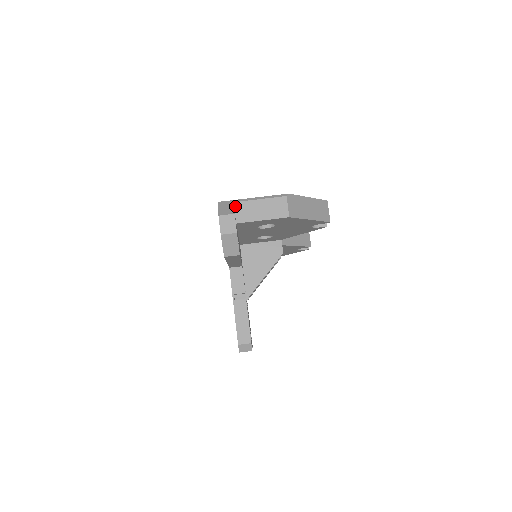
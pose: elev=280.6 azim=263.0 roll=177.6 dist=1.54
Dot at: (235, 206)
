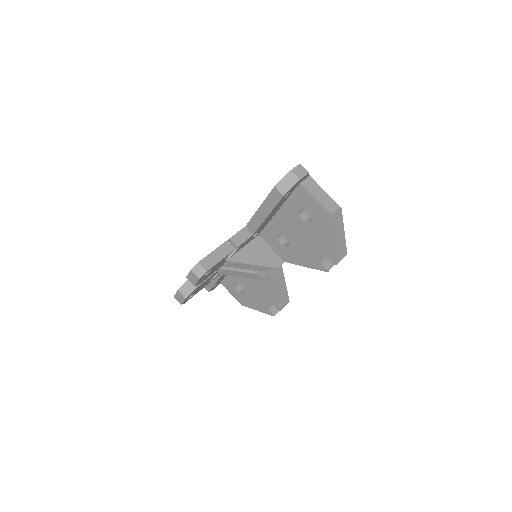
Dot at: (308, 177)
